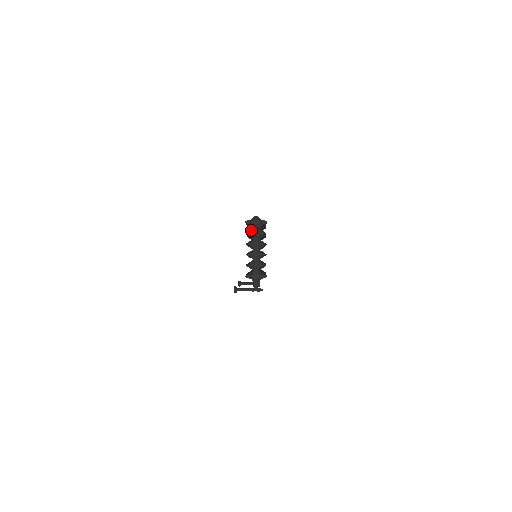
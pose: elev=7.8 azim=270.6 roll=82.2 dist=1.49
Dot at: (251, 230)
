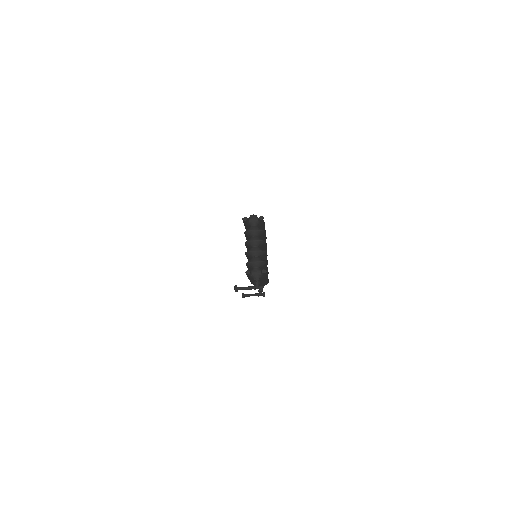
Dot at: (249, 228)
